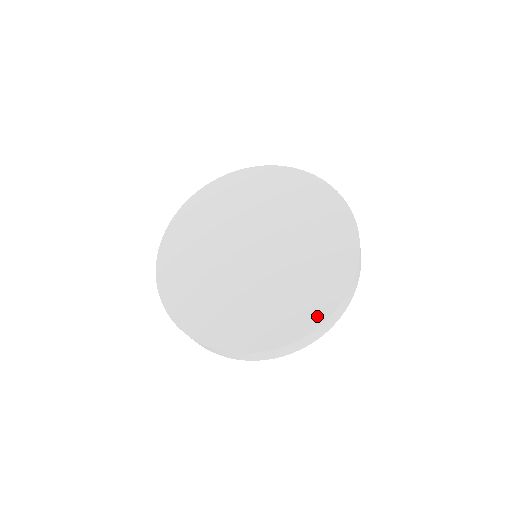
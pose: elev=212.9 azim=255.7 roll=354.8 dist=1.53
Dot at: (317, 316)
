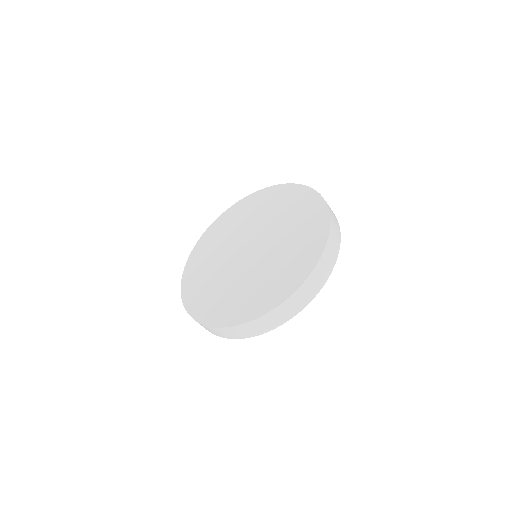
Dot at: (308, 266)
